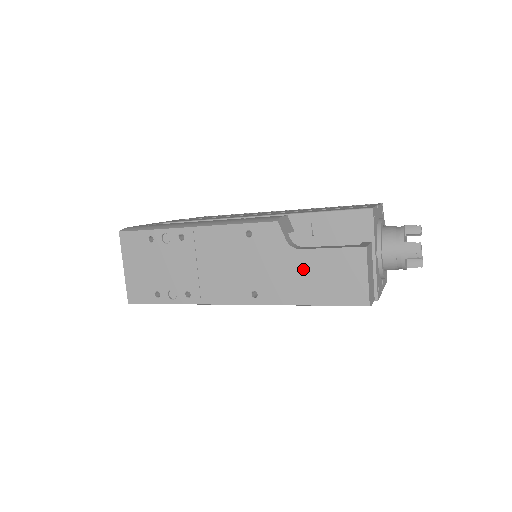
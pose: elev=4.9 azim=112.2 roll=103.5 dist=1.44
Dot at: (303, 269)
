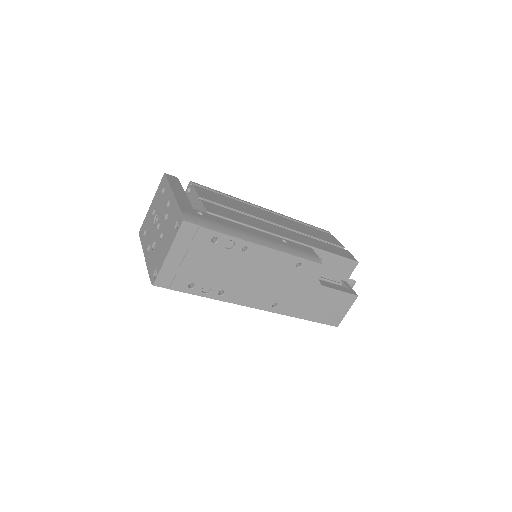
Dot at: (317, 298)
